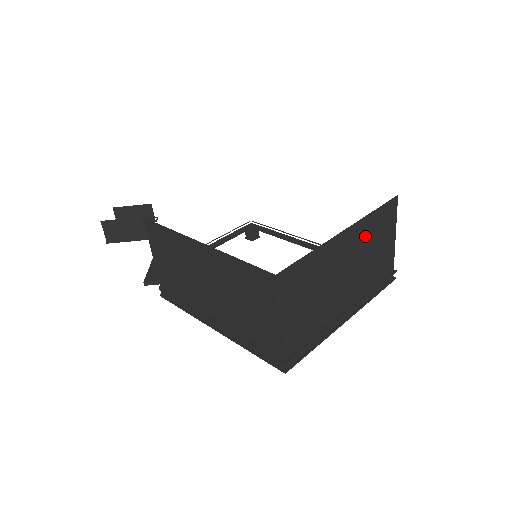
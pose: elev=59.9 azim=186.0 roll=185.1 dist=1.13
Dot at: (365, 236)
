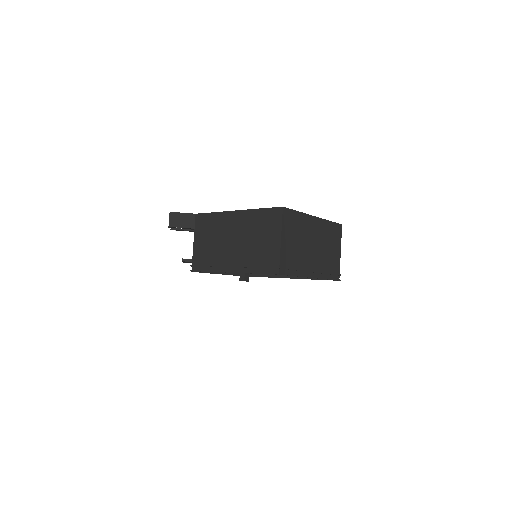
Dot at: (325, 232)
